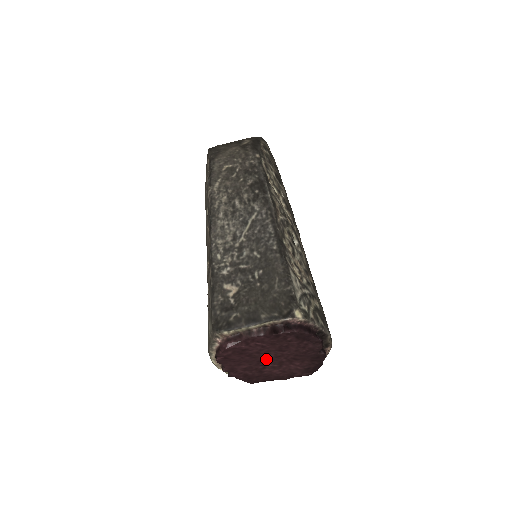
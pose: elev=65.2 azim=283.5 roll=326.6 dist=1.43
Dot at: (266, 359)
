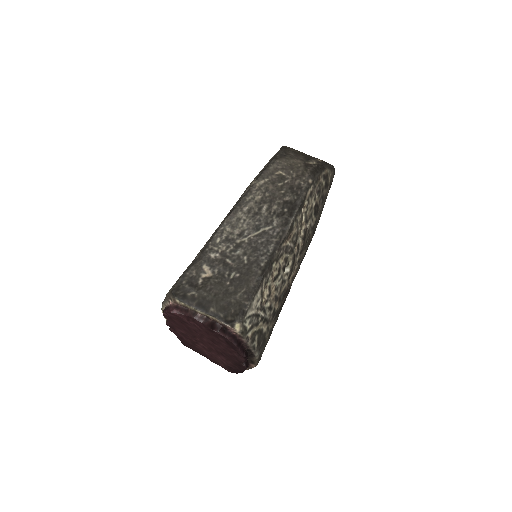
Dot at: (200, 339)
